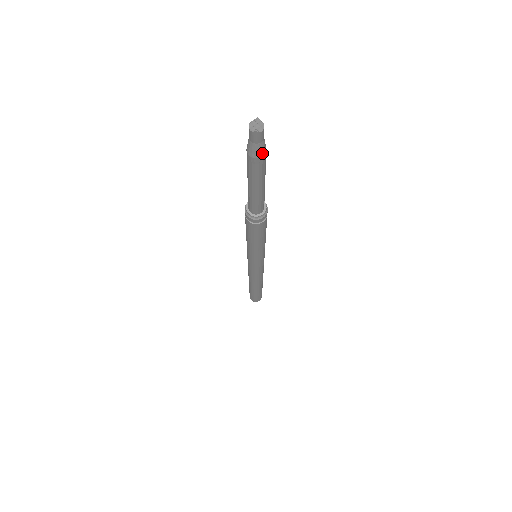
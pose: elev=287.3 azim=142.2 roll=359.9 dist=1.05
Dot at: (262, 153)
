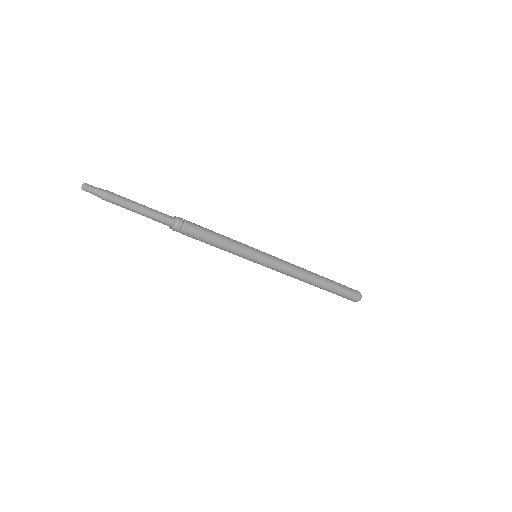
Dot at: (102, 197)
